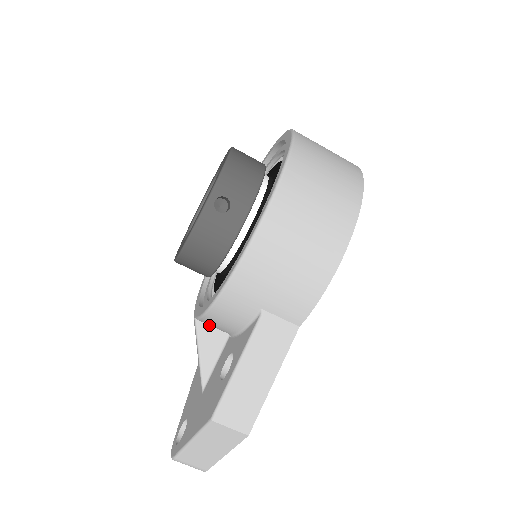
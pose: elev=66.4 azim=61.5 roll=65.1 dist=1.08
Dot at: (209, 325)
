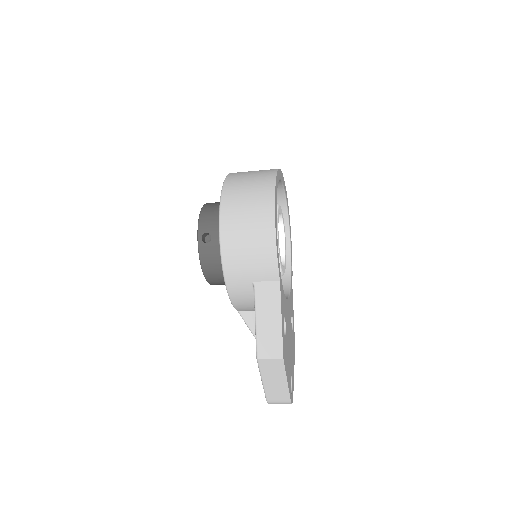
Dot at: (248, 311)
